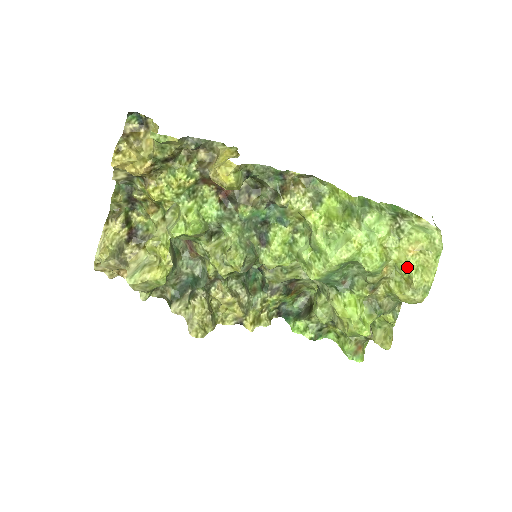
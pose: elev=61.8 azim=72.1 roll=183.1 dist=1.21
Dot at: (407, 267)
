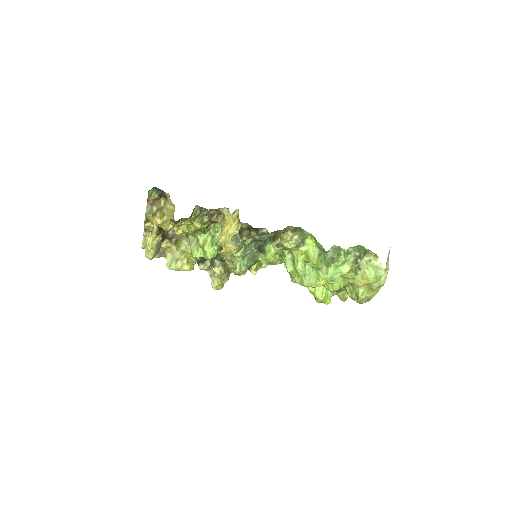
Dot at: (357, 290)
